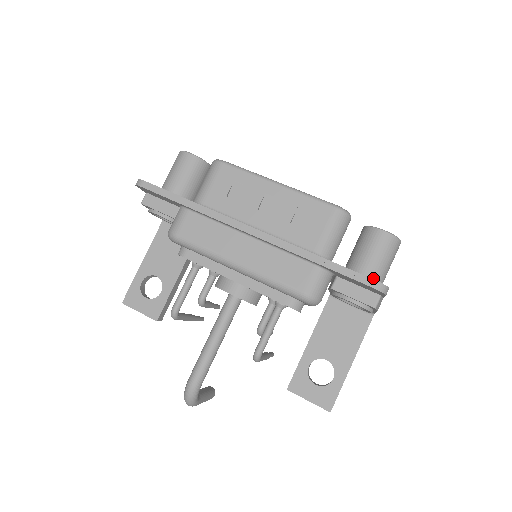
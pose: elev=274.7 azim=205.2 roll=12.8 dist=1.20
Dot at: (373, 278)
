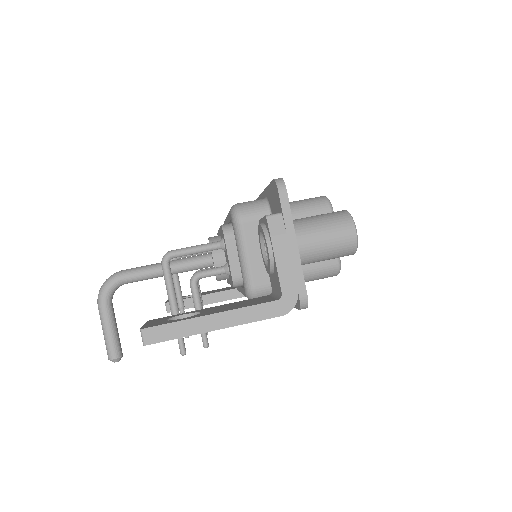
Dot at: (296, 222)
